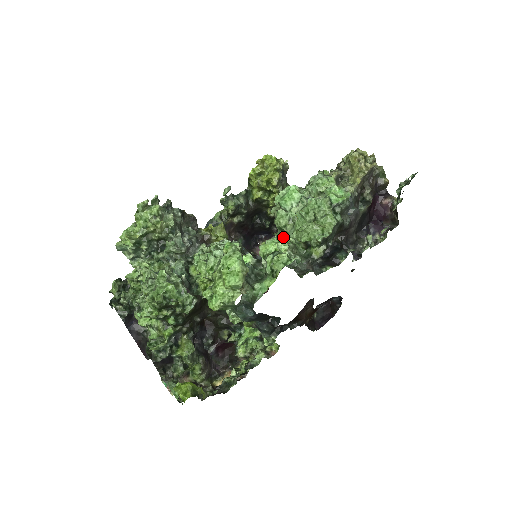
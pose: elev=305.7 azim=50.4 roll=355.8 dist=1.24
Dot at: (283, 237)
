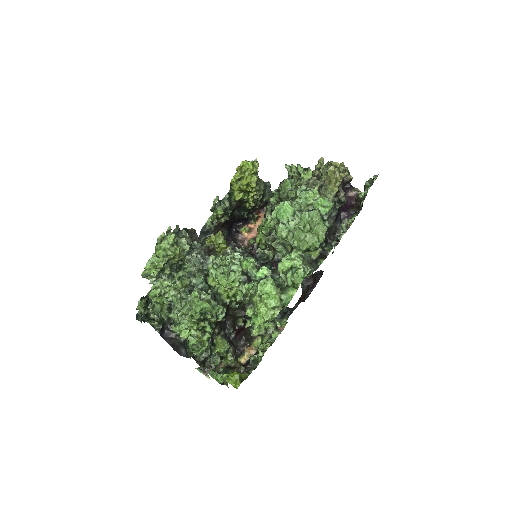
Dot at: (294, 253)
